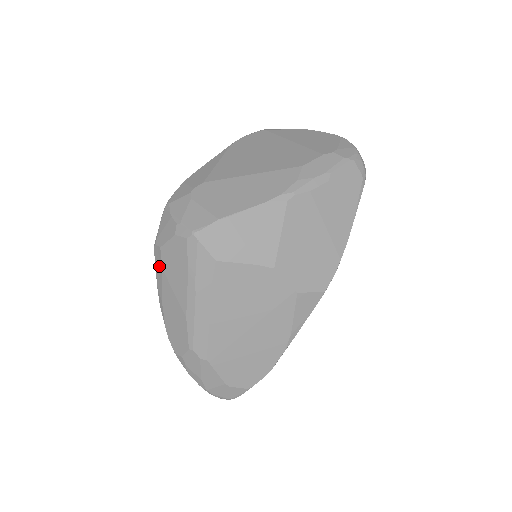
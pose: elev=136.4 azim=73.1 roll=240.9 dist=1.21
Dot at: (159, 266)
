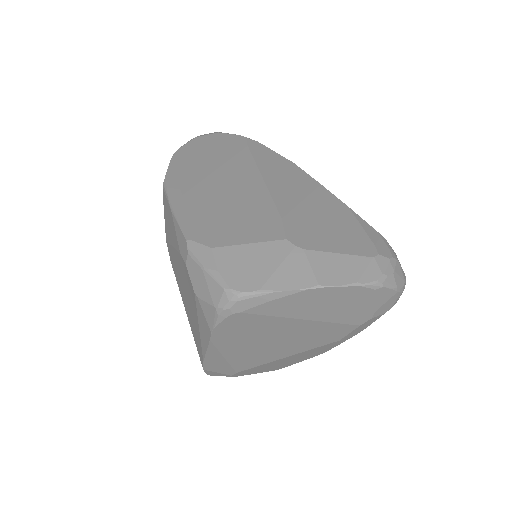
Dot at: occluded
